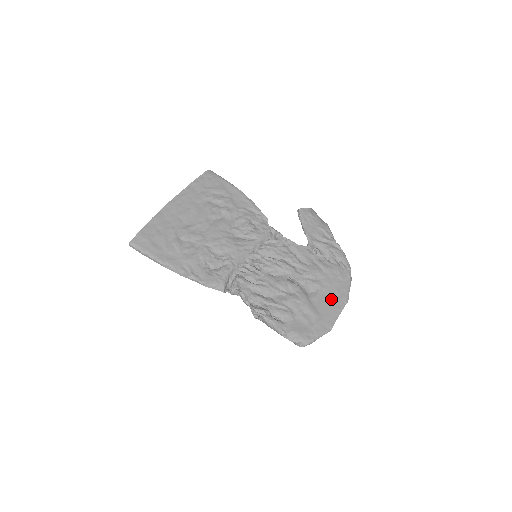
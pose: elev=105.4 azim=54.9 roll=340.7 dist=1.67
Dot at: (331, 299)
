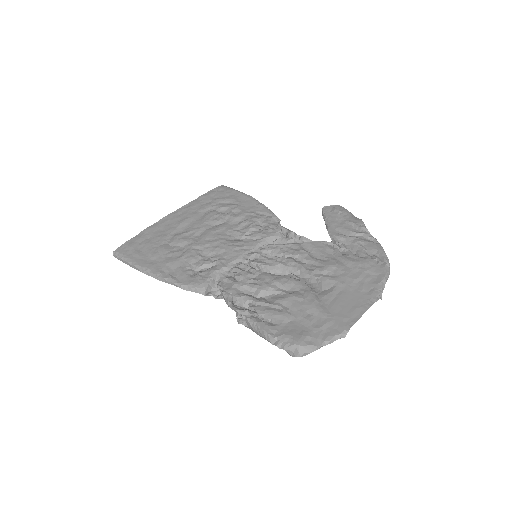
Dot at: (352, 296)
